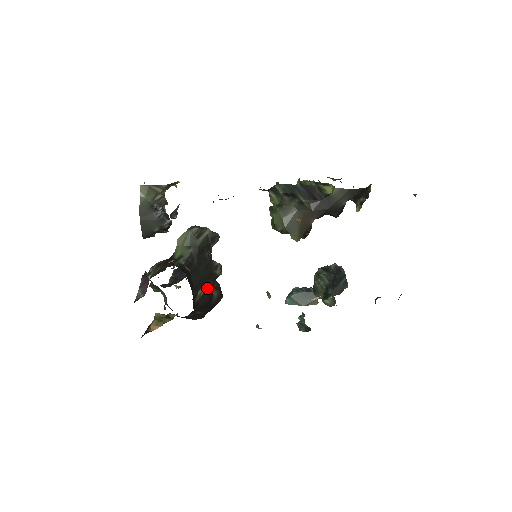
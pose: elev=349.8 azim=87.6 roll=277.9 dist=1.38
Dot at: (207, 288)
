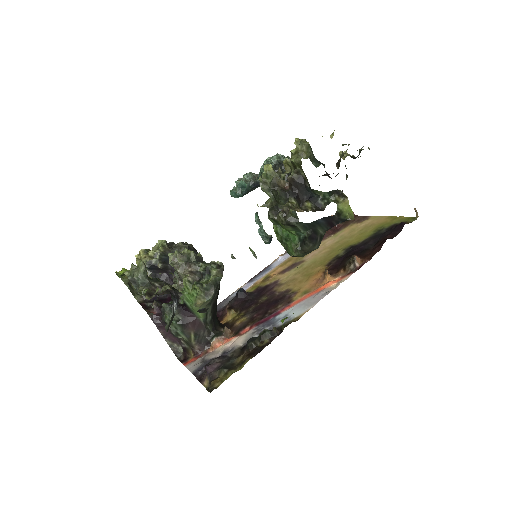
Dot at: occluded
